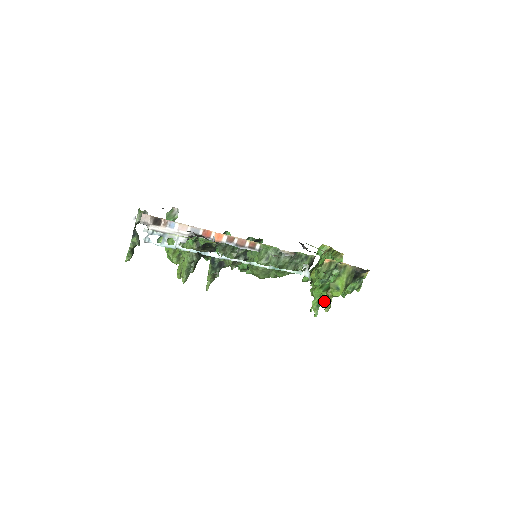
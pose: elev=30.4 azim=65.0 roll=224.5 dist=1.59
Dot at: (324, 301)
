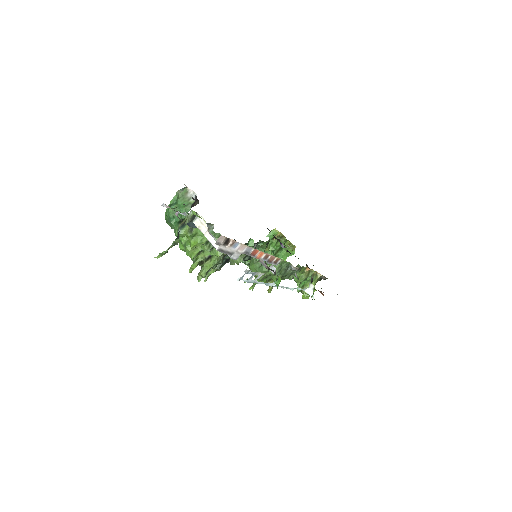
Dot at: (267, 282)
